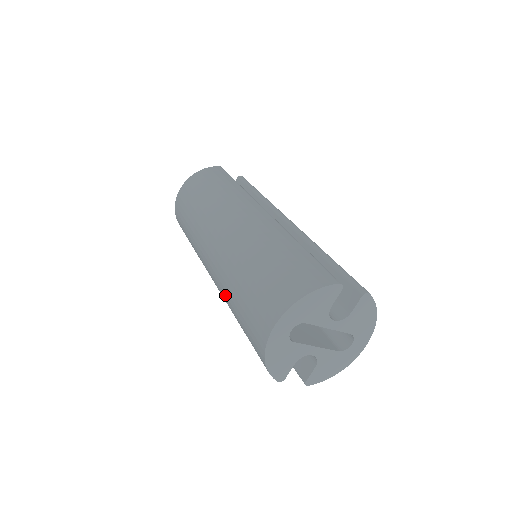
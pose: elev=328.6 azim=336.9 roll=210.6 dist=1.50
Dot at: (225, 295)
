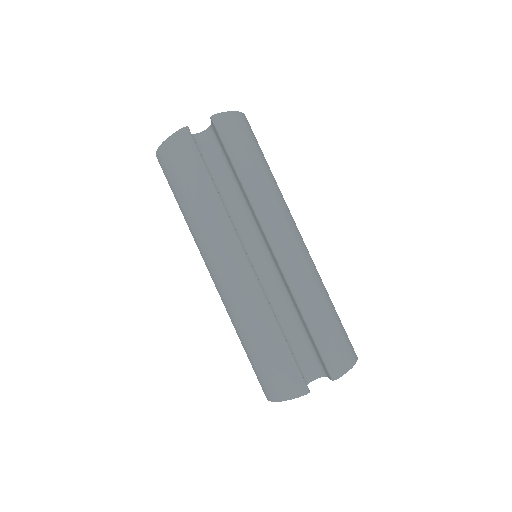
Dot at: occluded
